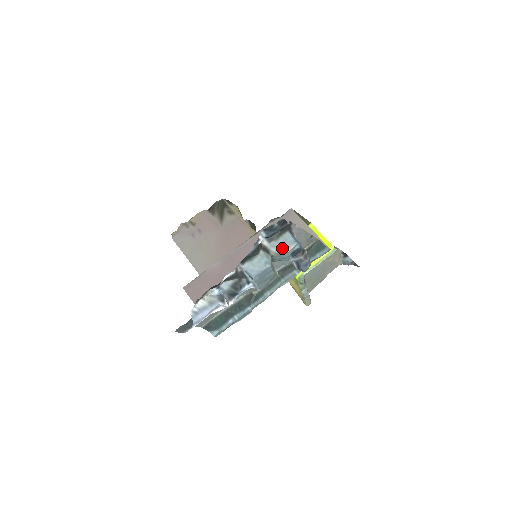
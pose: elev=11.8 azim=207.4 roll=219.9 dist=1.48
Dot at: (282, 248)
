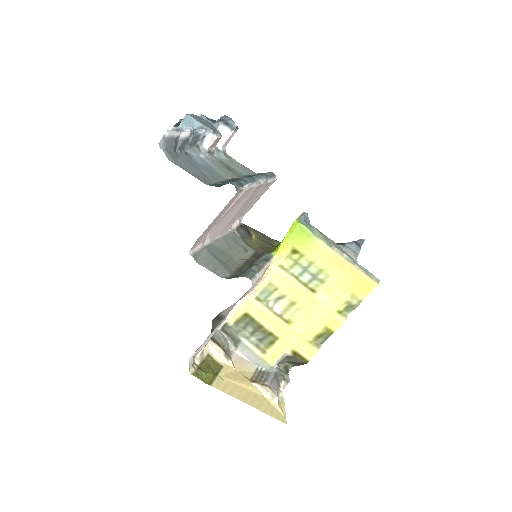
Dot at: occluded
